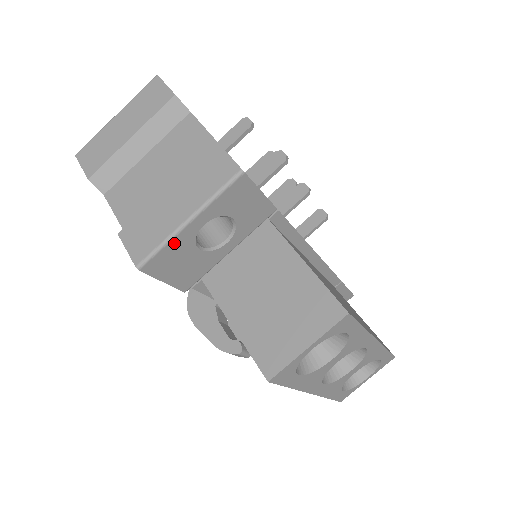
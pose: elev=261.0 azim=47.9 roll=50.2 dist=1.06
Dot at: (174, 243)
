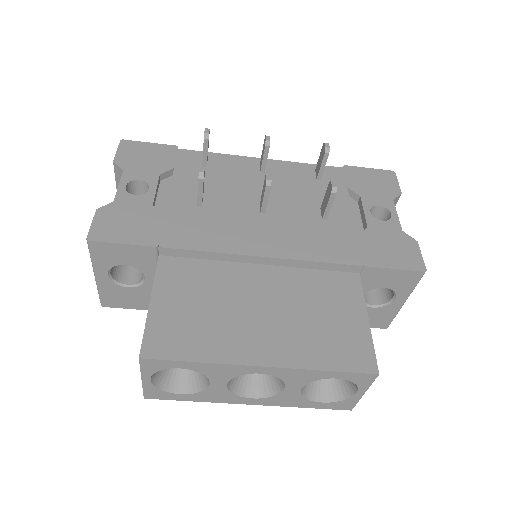
Dot at: (103, 289)
